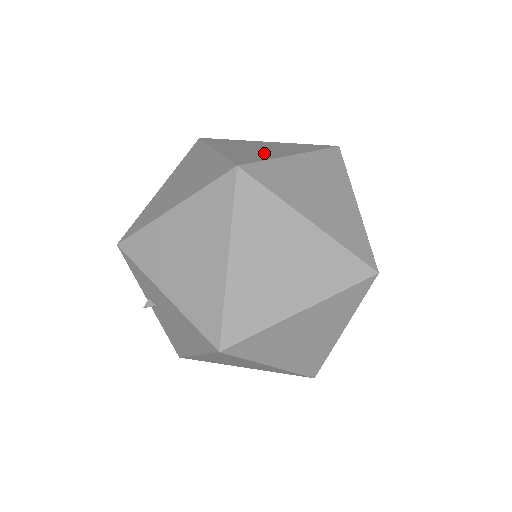
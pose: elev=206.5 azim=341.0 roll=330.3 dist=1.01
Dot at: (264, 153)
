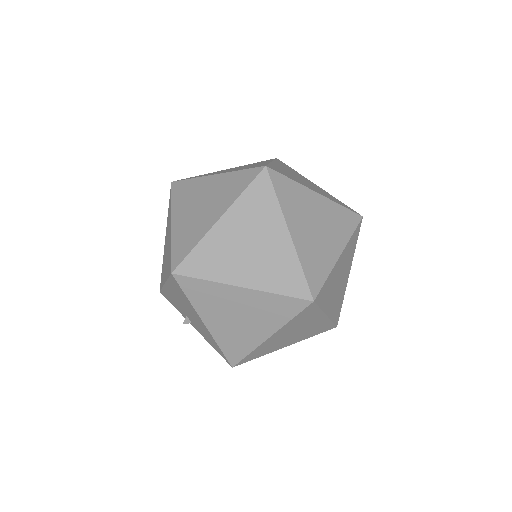
Dot at: occluded
